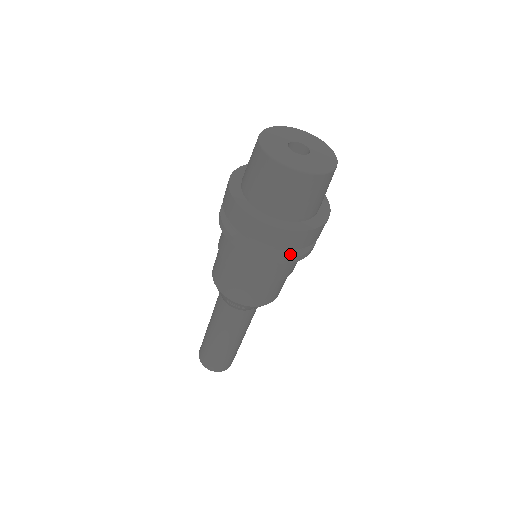
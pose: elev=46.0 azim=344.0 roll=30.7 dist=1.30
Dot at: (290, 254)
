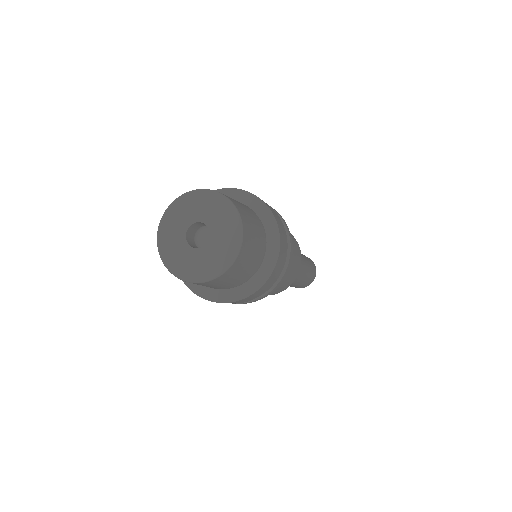
Dot at: (281, 272)
